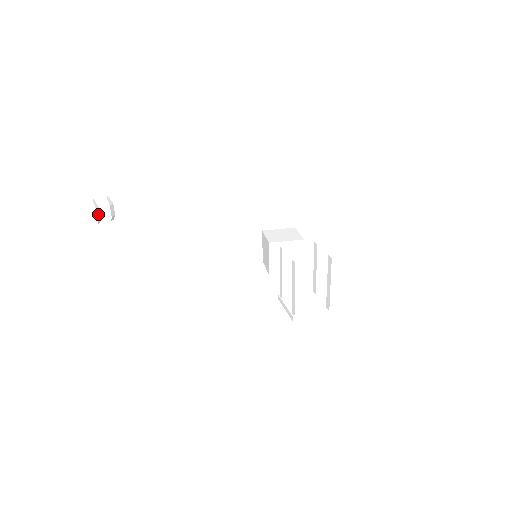
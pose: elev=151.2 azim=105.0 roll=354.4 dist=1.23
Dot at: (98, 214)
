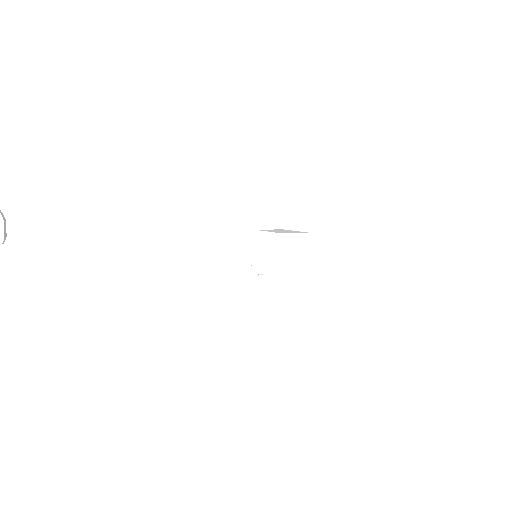
Dot at: out of frame
